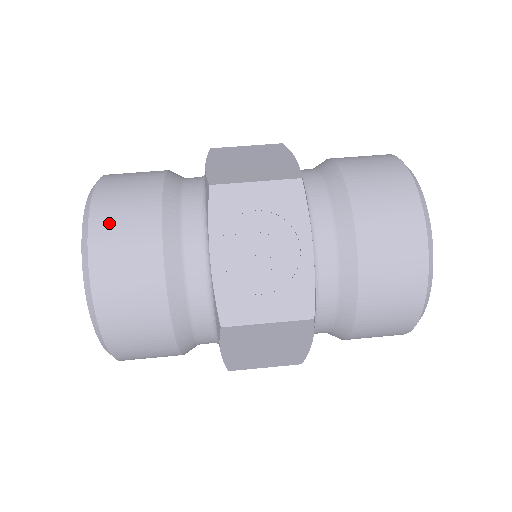
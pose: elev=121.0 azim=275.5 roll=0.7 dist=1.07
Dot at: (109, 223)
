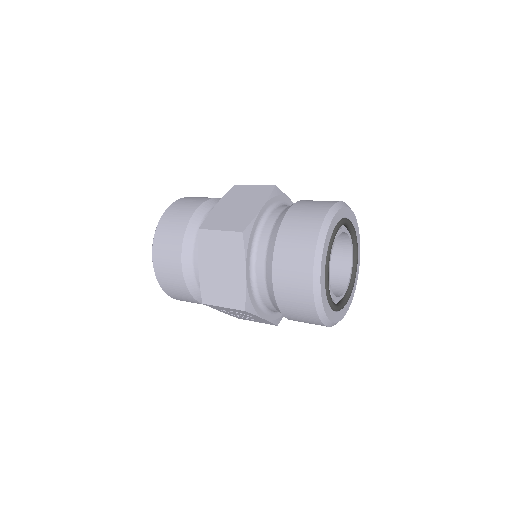
Dot at: occluded
